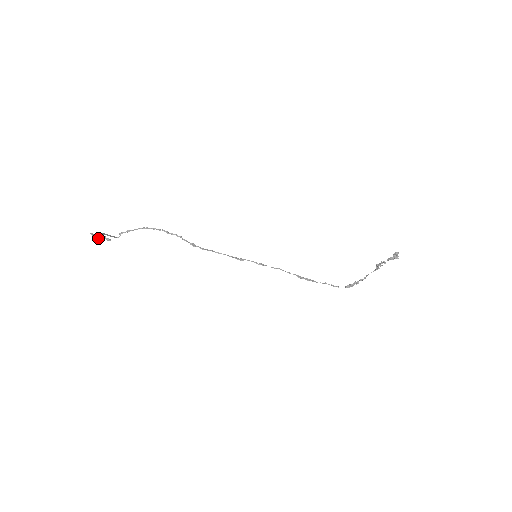
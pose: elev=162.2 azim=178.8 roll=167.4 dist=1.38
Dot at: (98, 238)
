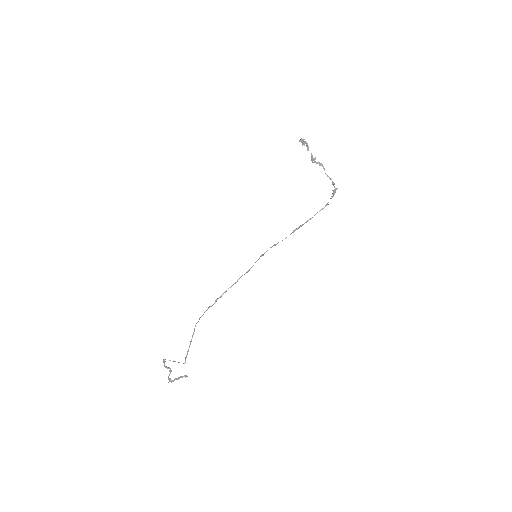
Dot at: (164, 366)
